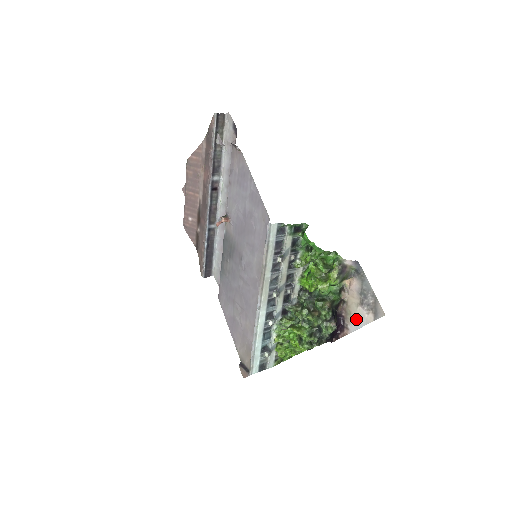
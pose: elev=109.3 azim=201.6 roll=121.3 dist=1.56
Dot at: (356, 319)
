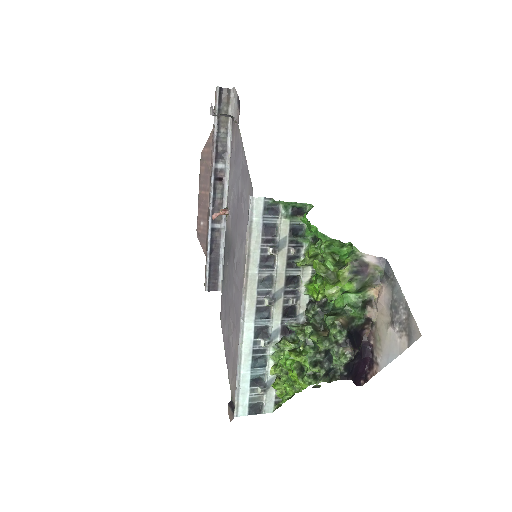
Dot at: (386, 347)
